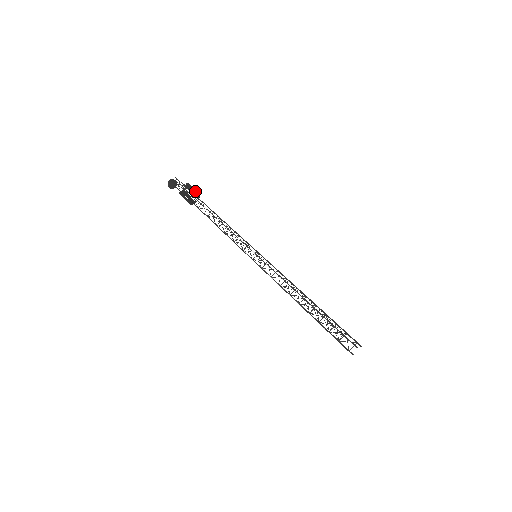
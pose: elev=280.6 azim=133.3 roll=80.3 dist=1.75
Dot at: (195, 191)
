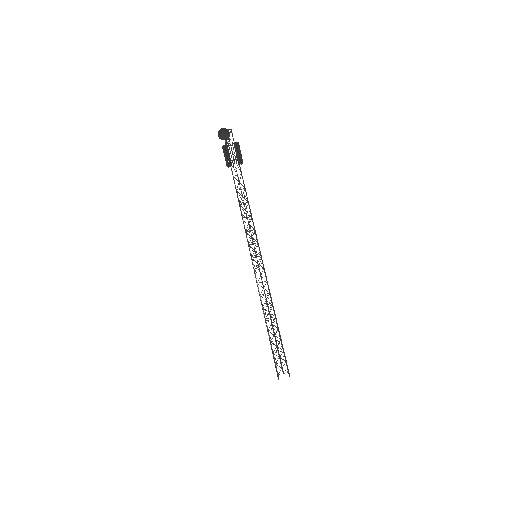
Dot at: (241, 157)
